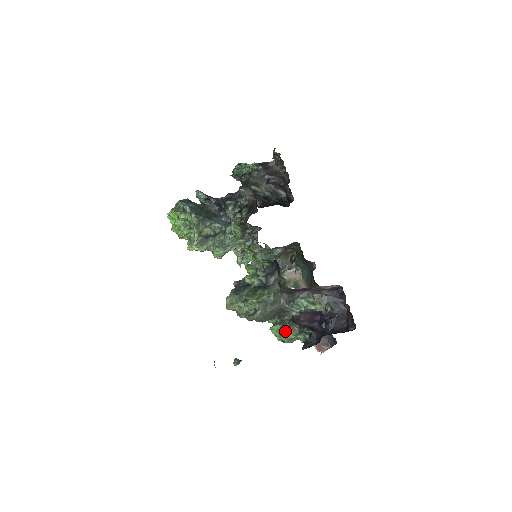
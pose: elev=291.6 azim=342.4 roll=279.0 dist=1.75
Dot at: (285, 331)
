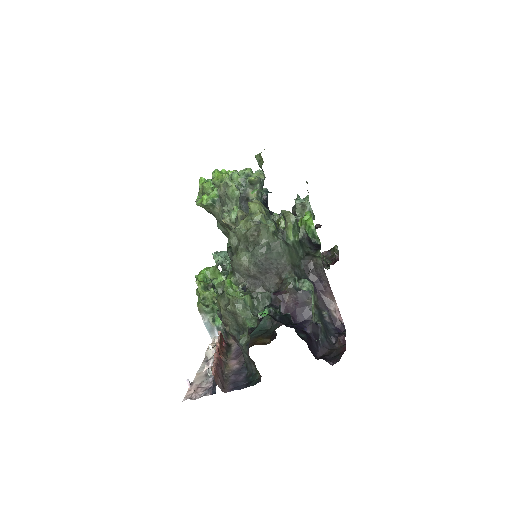
Dot at: occluded
